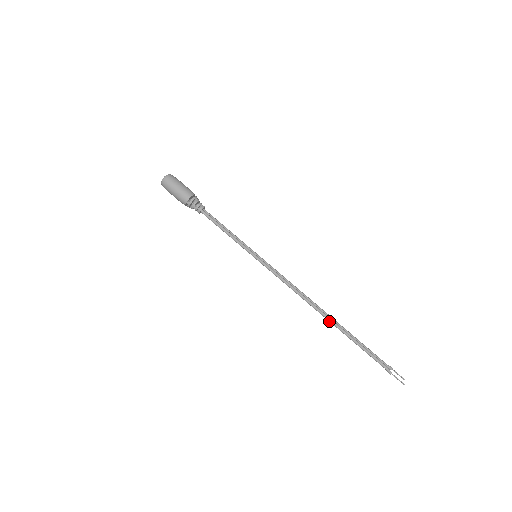
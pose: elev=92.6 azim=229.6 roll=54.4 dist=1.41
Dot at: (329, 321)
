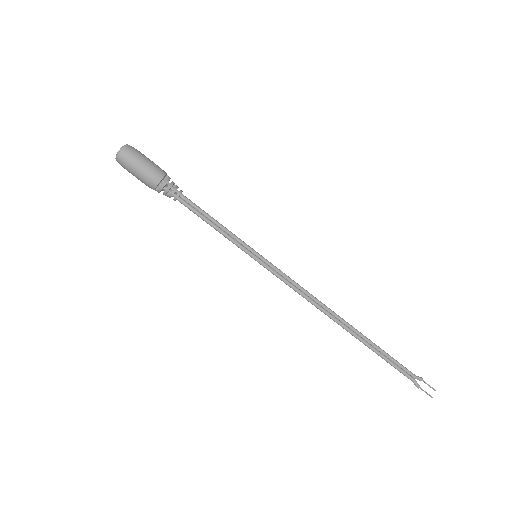
Dot at: (349, 332)
